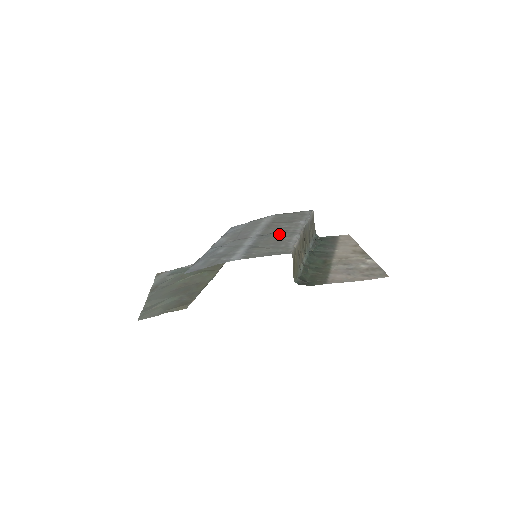
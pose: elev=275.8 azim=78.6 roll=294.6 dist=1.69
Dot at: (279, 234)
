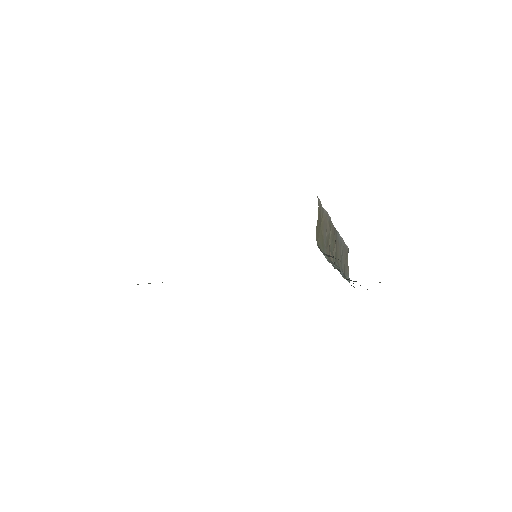
Dot at: occluded
